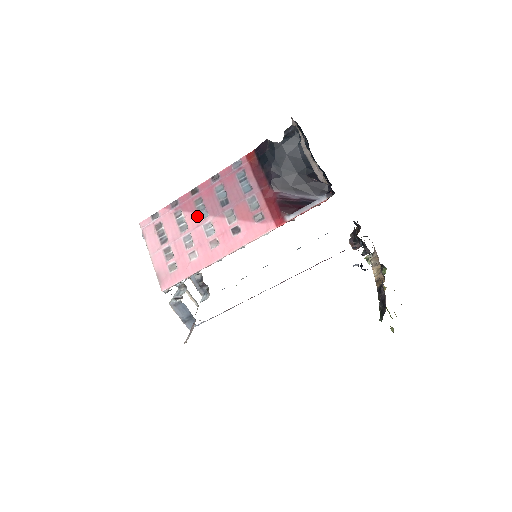
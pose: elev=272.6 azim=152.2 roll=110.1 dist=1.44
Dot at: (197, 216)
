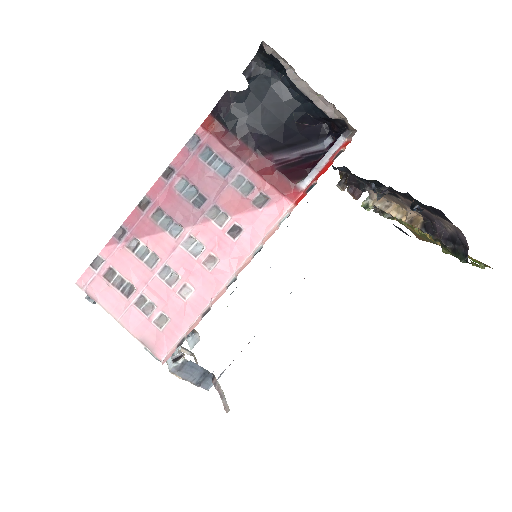
Dot at: (165, 236)
